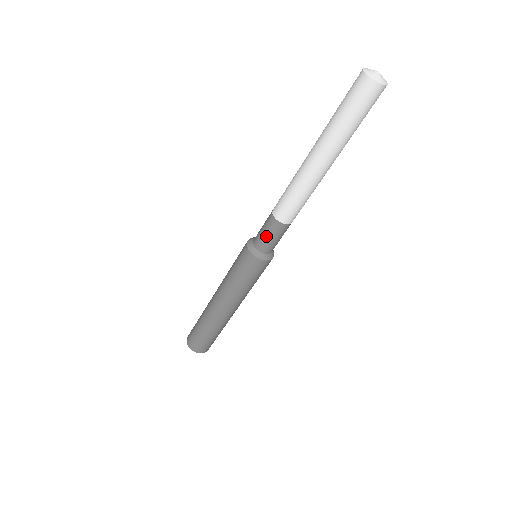
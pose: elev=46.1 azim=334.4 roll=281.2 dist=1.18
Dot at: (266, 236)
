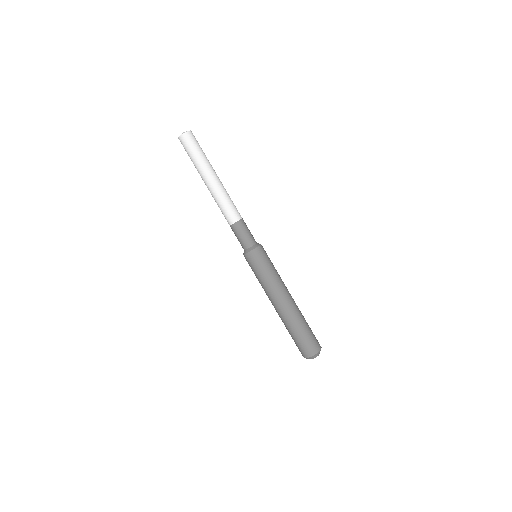
Dot at: (240, 238)
